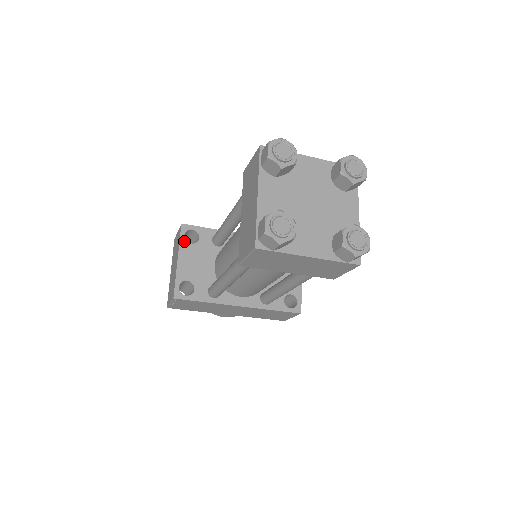
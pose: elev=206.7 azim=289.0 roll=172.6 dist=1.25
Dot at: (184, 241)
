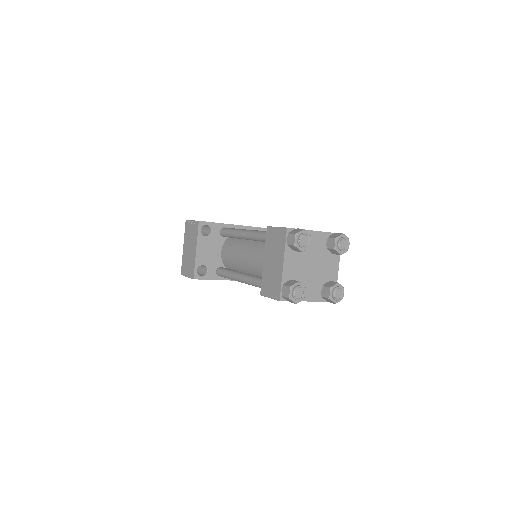
Dot at: (201, 235)
